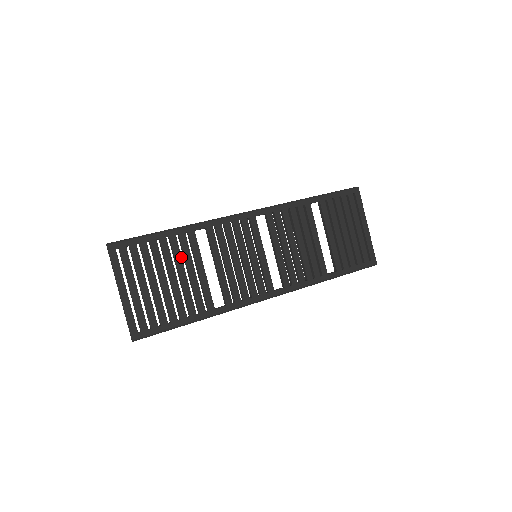
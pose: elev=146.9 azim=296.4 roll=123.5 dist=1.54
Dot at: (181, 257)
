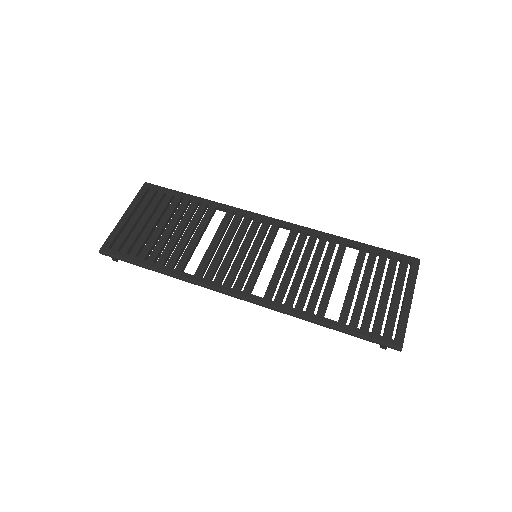
Dot at: (189, 218)
